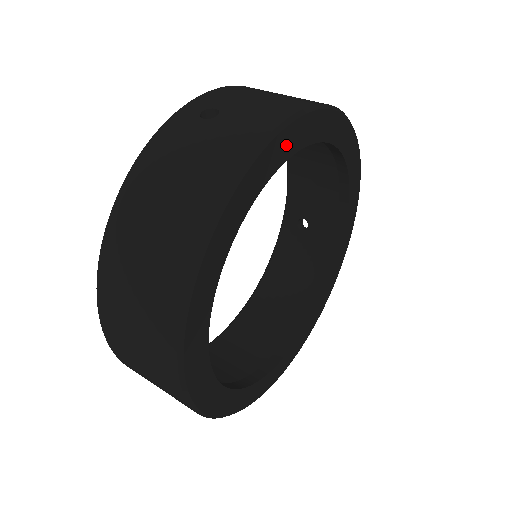
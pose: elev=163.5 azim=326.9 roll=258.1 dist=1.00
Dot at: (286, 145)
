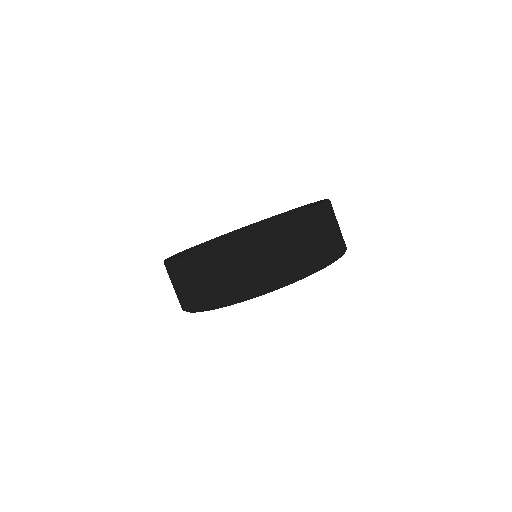
Dot at: occluded
